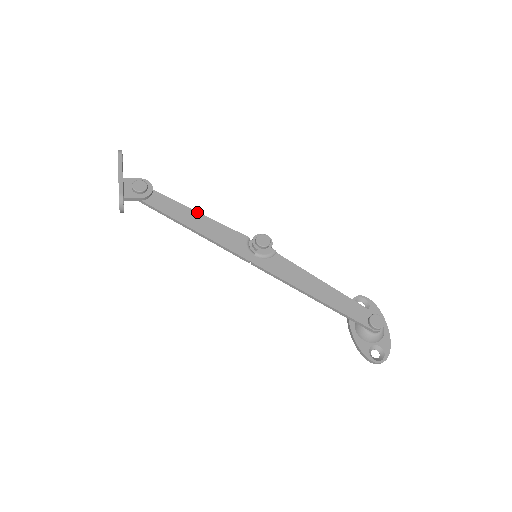
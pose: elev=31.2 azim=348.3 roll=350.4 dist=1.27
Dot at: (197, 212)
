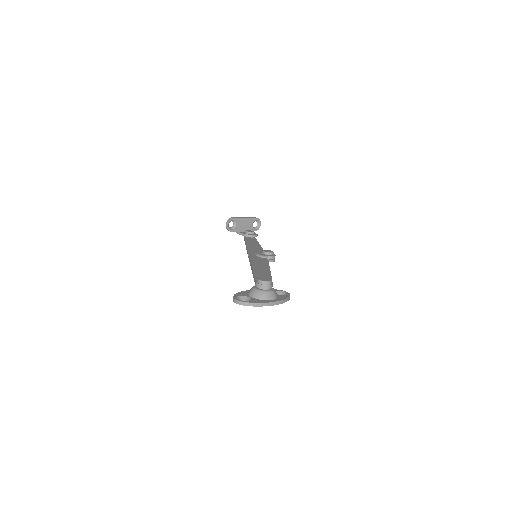
Dot at: occluded
